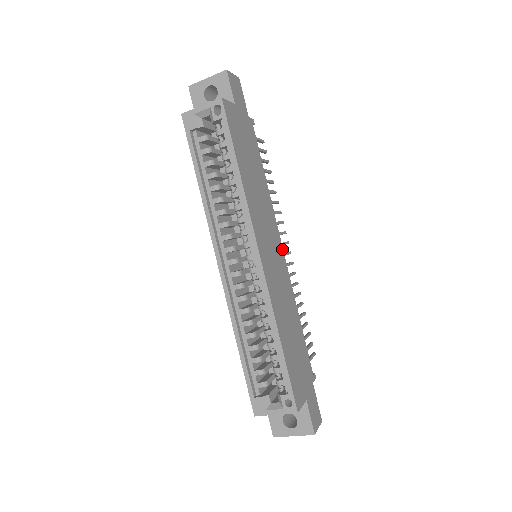
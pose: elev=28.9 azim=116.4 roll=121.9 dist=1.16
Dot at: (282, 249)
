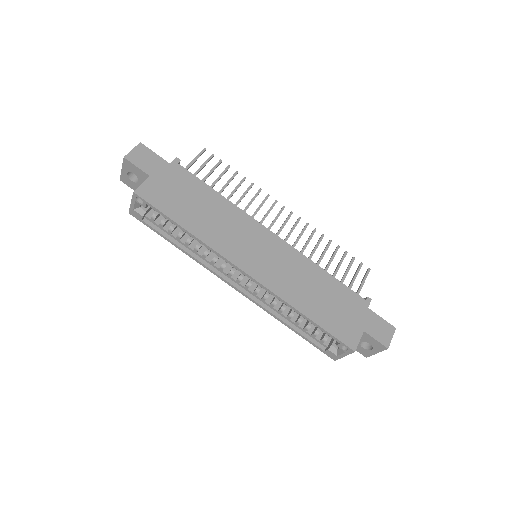
Dot at: (272, 234)
